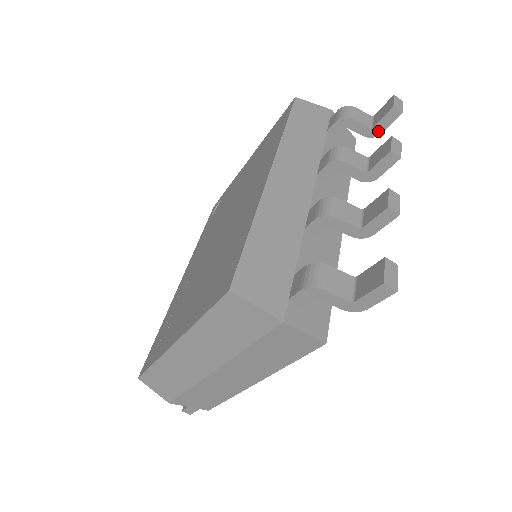
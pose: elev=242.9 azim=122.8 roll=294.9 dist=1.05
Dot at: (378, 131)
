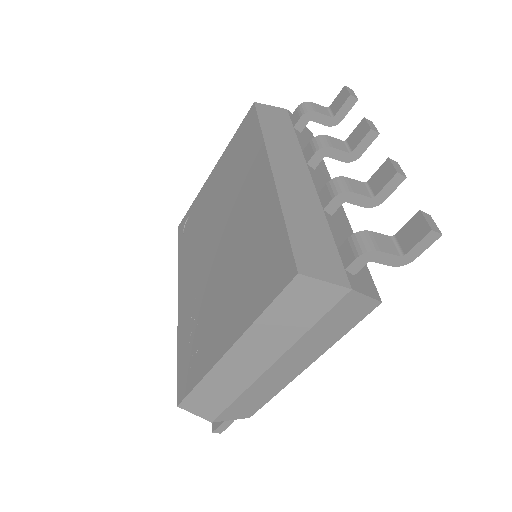
Dot at: (339, 119)
